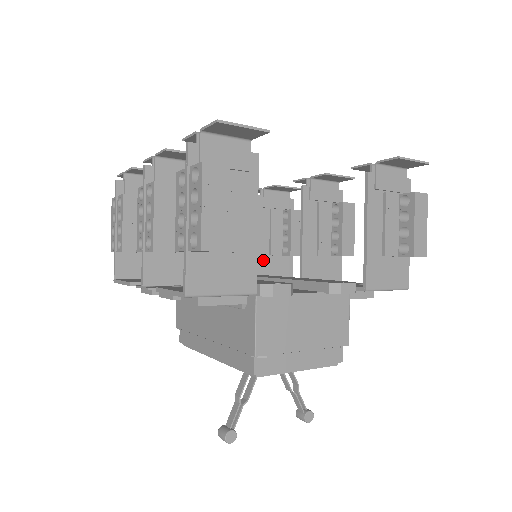
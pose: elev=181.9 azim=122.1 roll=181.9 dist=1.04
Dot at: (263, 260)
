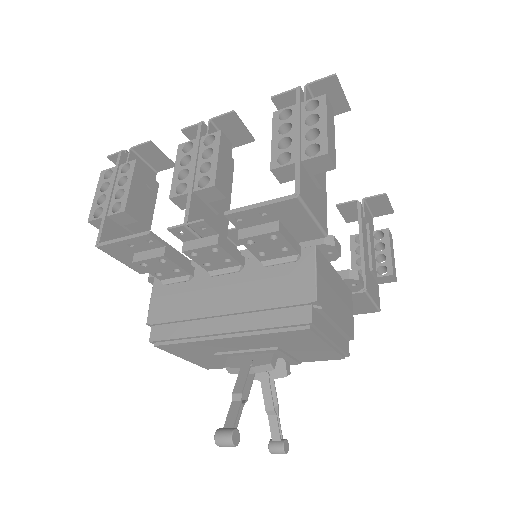
Dot at: occluded
